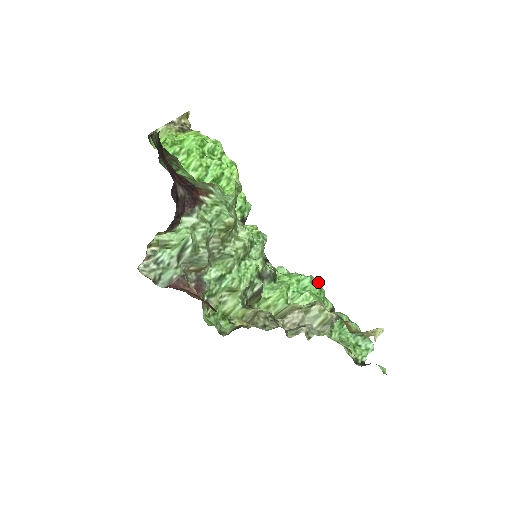
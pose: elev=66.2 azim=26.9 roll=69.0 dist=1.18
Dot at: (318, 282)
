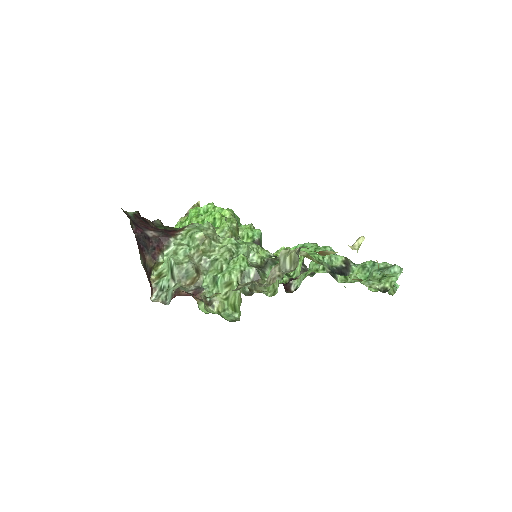
Dot at: (311, 244)
